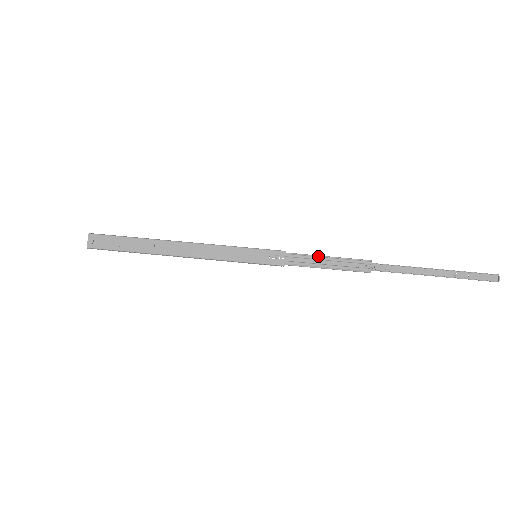
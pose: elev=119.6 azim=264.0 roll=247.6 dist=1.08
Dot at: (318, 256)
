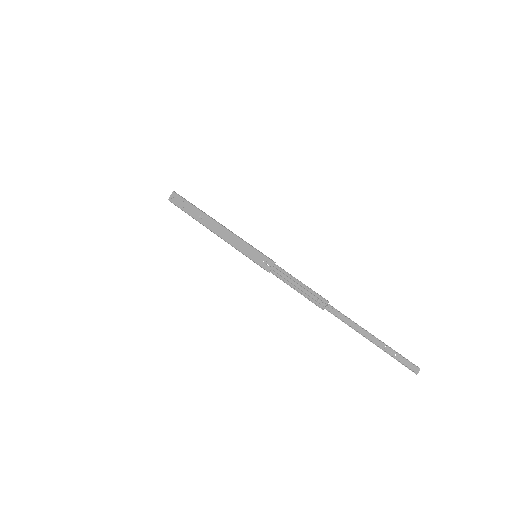
Dot at: (294, 278)
